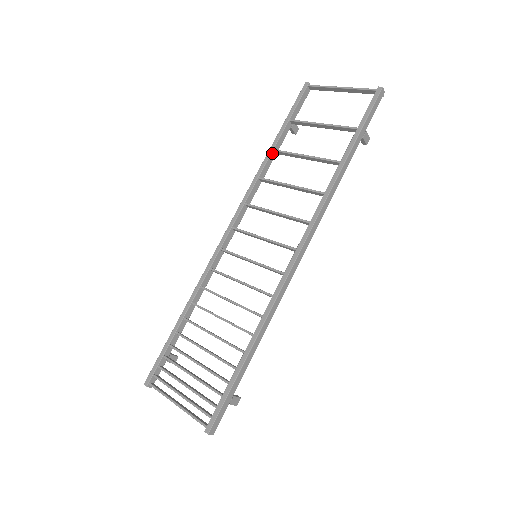
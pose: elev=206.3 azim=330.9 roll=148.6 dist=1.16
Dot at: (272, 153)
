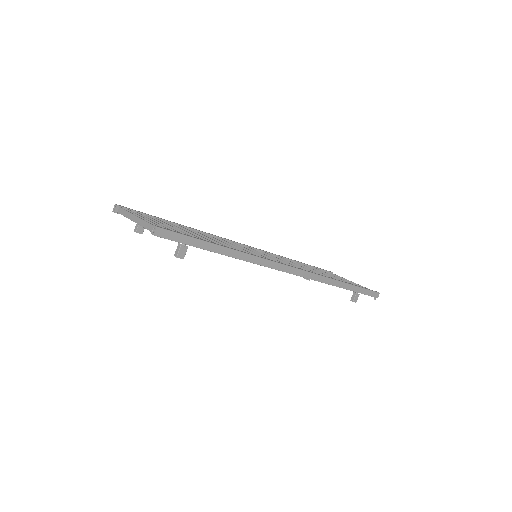
Dot at: (294, 261)
